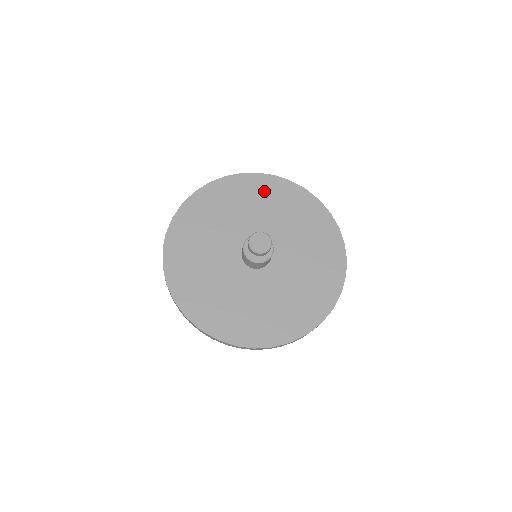
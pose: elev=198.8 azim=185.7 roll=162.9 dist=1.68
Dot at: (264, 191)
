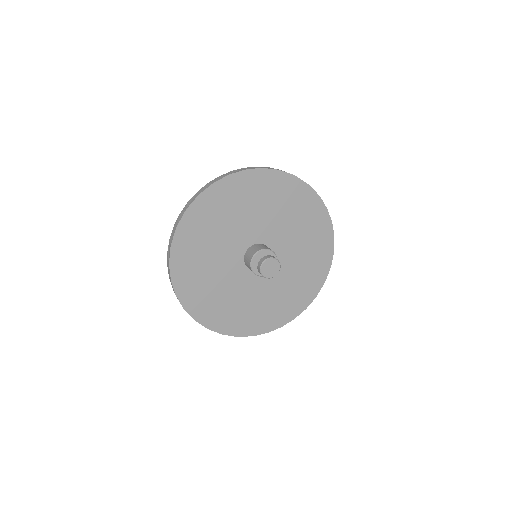
Dot at: (242, 193)
